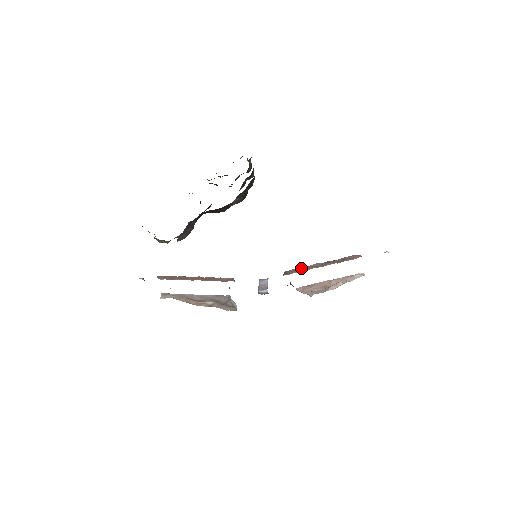
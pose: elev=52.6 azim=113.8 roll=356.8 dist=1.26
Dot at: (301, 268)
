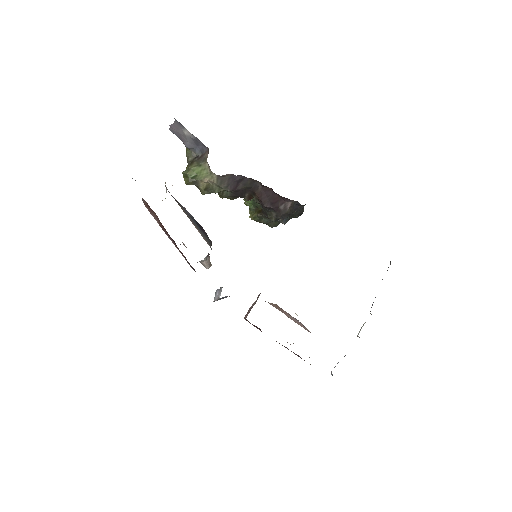
Dot at: occluded
